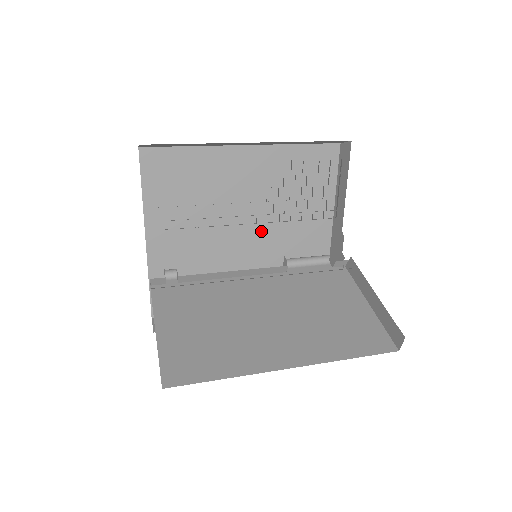
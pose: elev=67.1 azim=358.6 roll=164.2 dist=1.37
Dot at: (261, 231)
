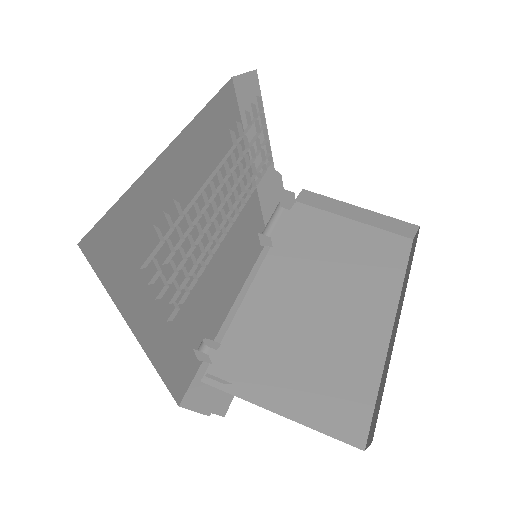
Dot at: occluded
